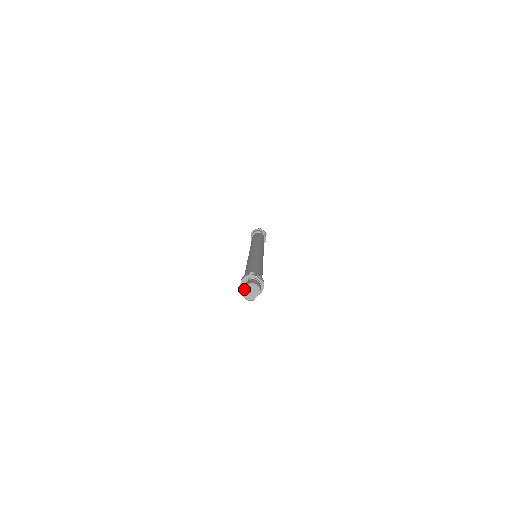
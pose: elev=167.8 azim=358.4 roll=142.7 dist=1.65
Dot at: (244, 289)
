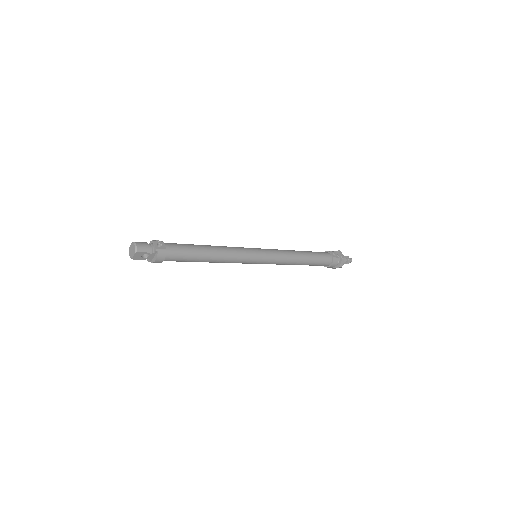
Dot at: (130, 246)
